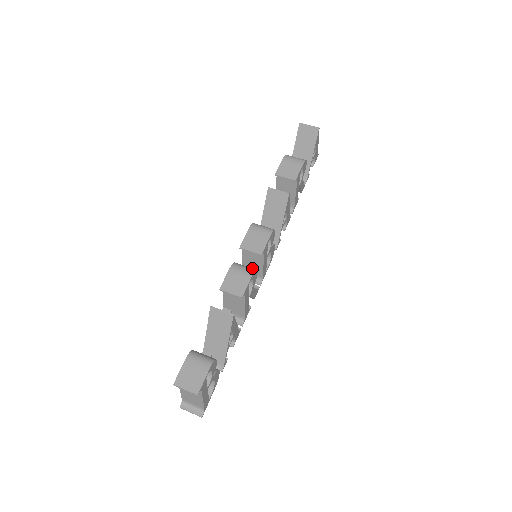
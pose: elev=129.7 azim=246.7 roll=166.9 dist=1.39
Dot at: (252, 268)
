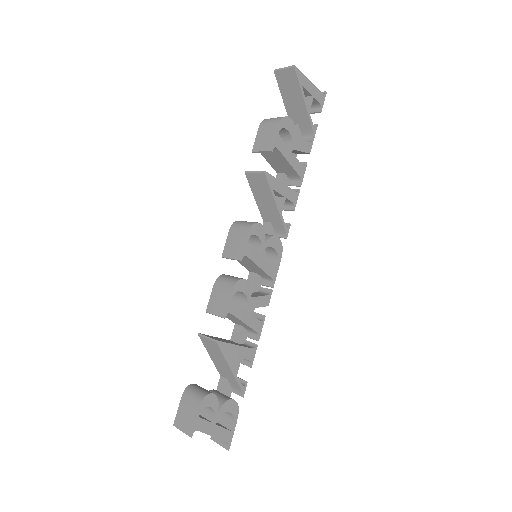
Dot at: (236, 278)
